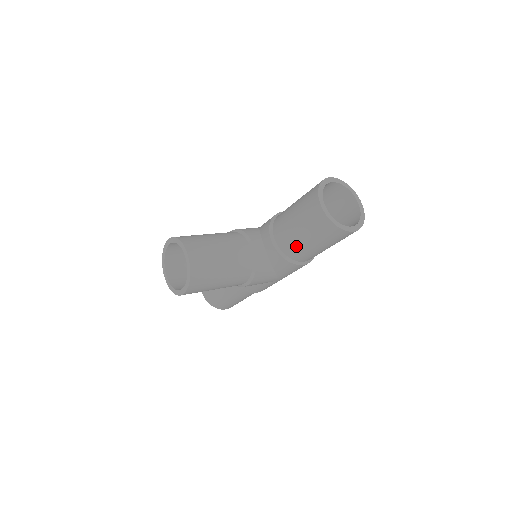
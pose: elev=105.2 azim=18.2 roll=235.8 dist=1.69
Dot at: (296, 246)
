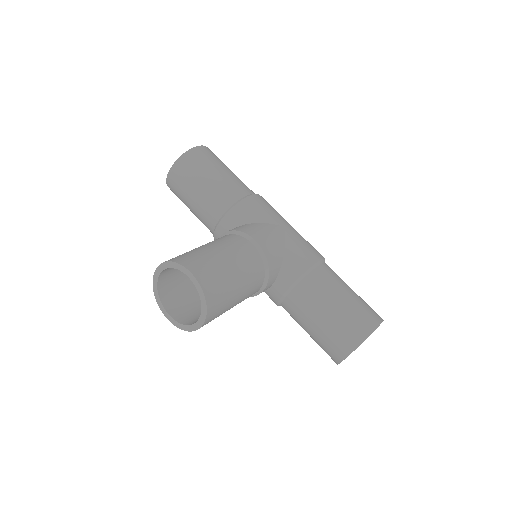
Dot at: (296, 320)
